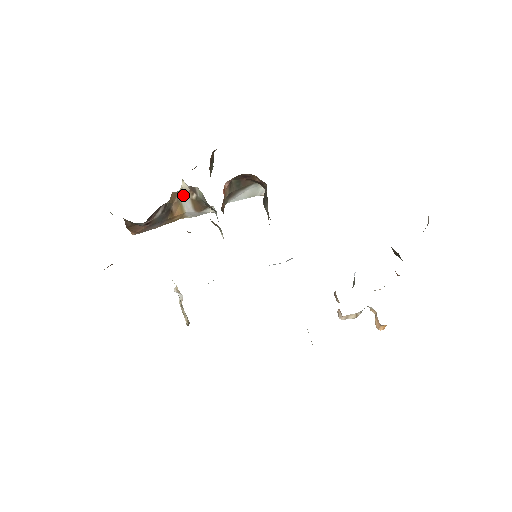
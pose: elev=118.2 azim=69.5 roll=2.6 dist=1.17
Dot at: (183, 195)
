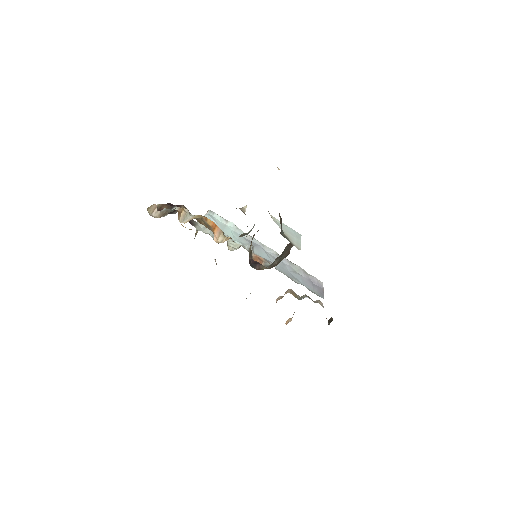
Dot at: (240, 209)
